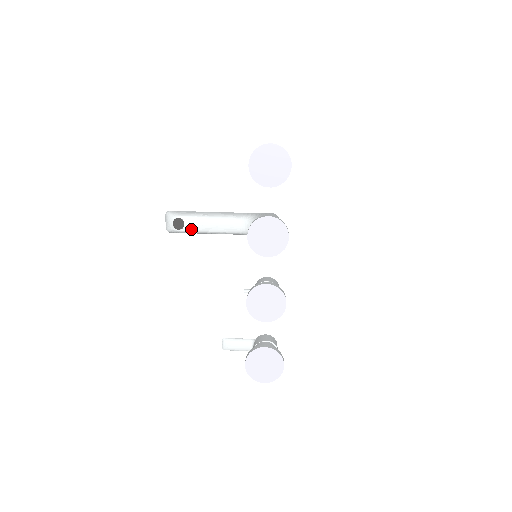
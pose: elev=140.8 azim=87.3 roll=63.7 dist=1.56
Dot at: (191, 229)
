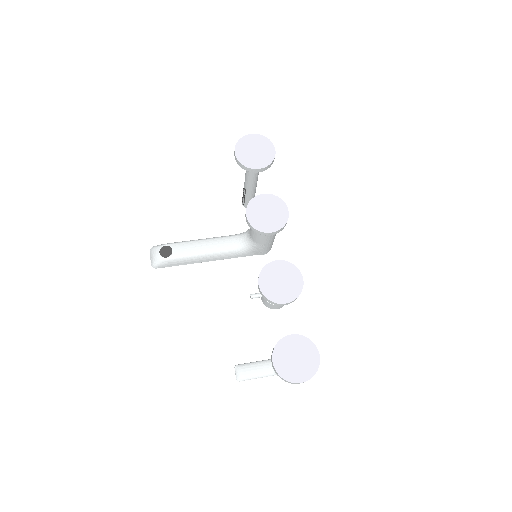
Dot at: (180, 255)
